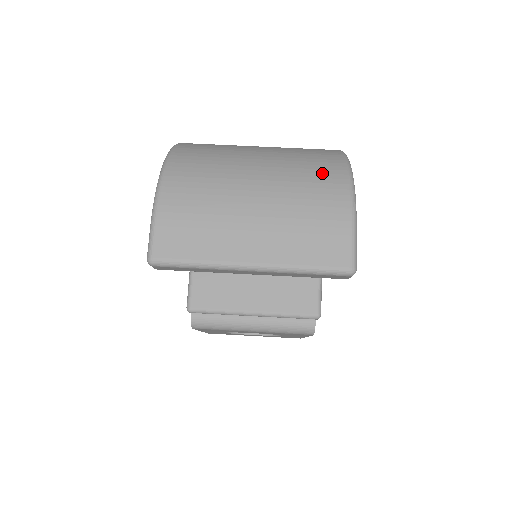
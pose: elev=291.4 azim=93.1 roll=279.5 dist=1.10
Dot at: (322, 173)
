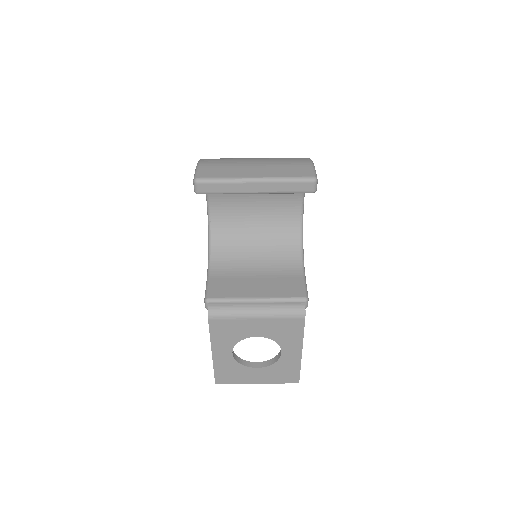
Dot at: occluded
